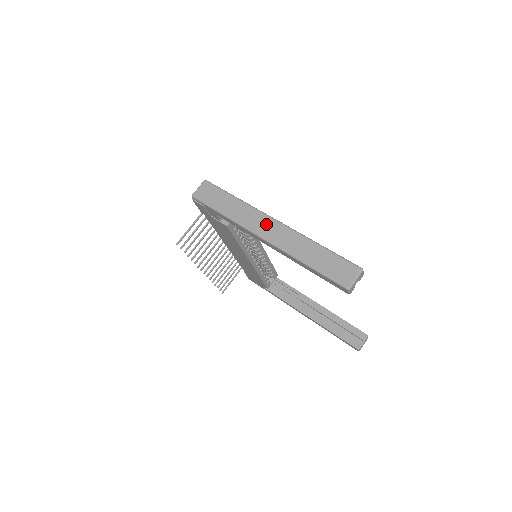
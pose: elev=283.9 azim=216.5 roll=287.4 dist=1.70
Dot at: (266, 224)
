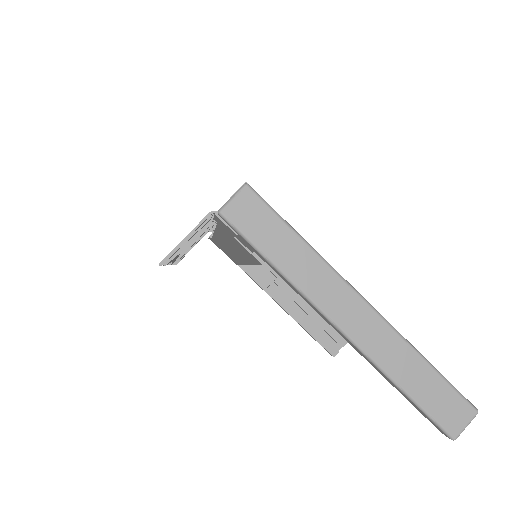
Dot at: (349, 305)
